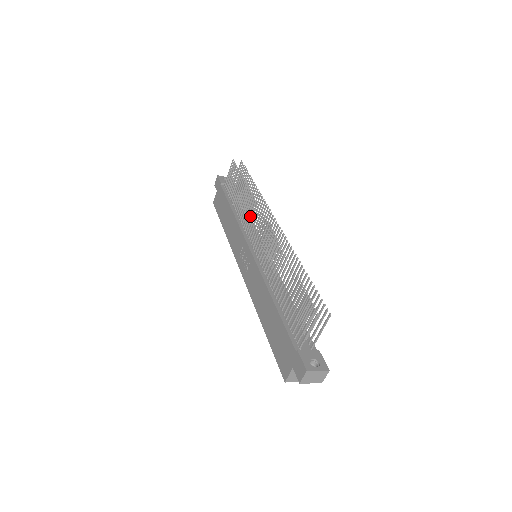
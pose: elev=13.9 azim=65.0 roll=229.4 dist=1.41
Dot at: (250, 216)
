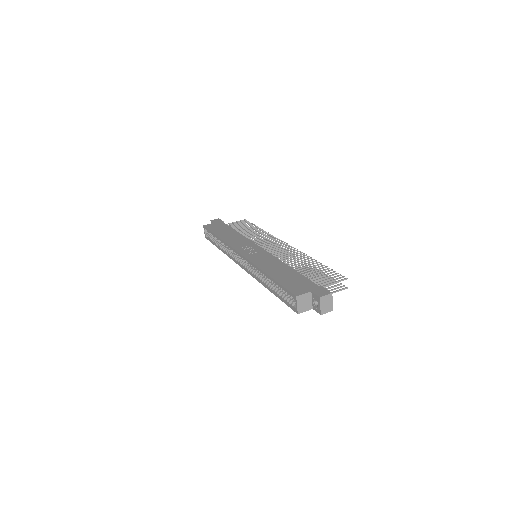
Dot at: (262, 240)
